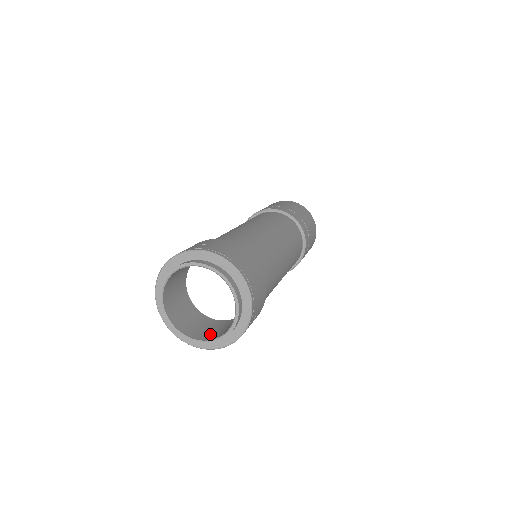
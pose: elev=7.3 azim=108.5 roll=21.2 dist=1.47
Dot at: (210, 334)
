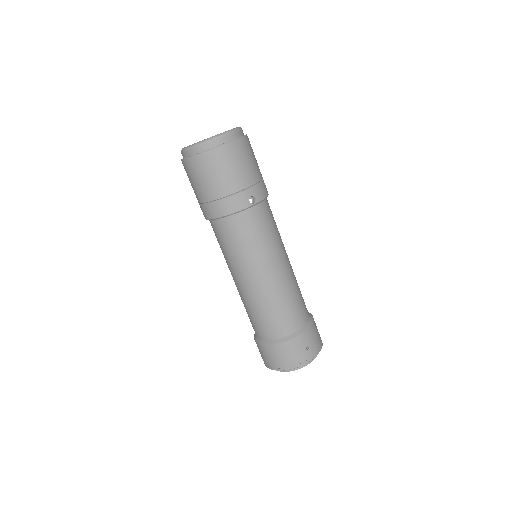
Dot at: occluded
